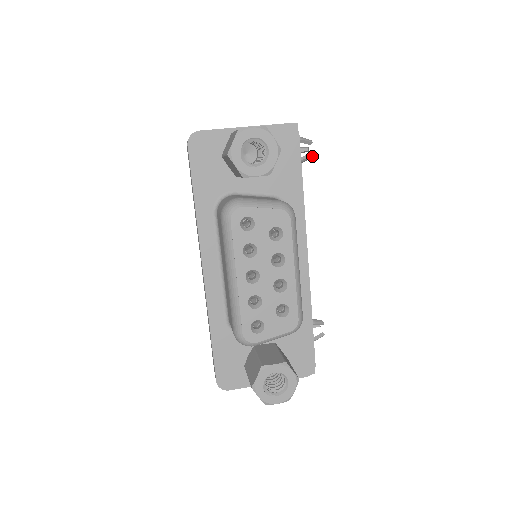
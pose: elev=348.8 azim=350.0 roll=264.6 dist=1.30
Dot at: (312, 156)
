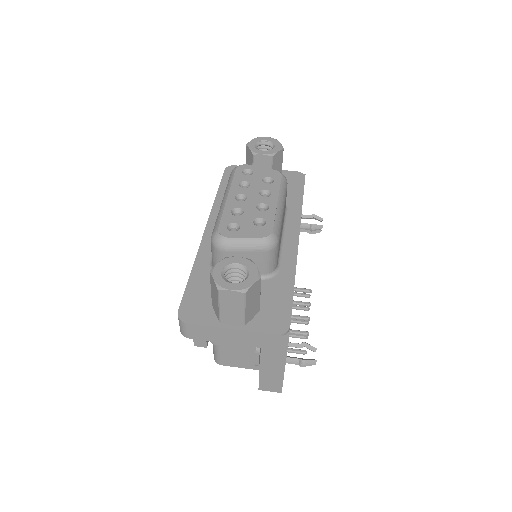
Dot at: (322, 226)
